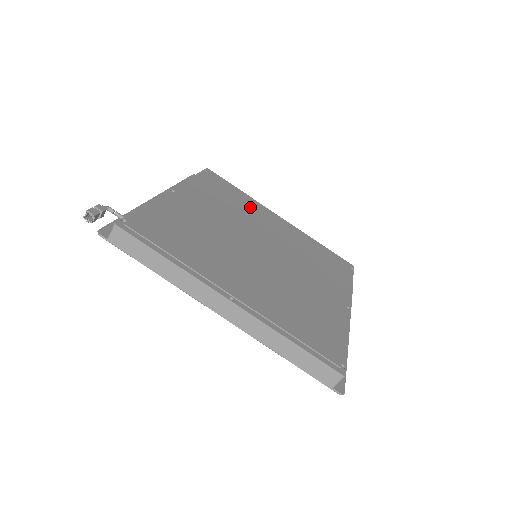
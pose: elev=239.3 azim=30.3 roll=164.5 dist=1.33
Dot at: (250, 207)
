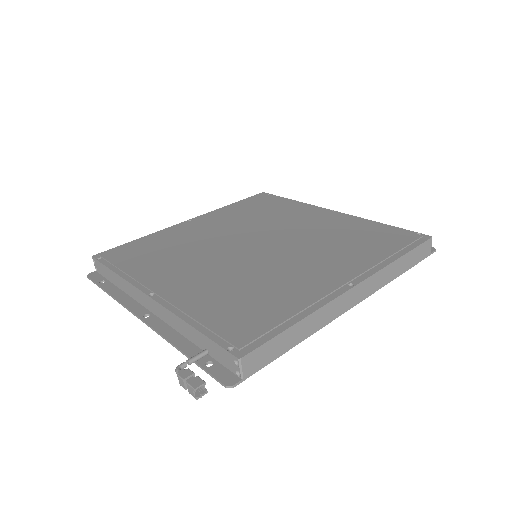
Dot at: (175, 238)
